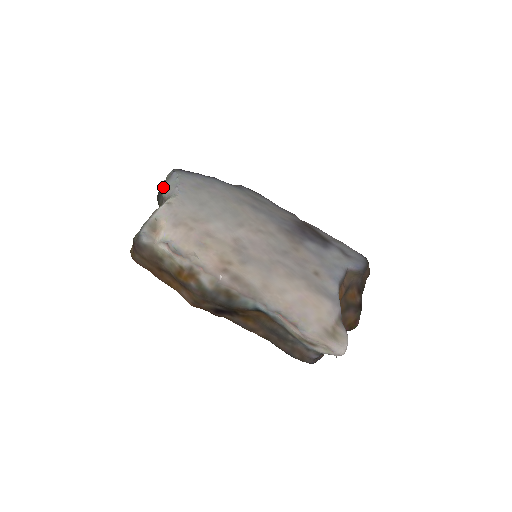
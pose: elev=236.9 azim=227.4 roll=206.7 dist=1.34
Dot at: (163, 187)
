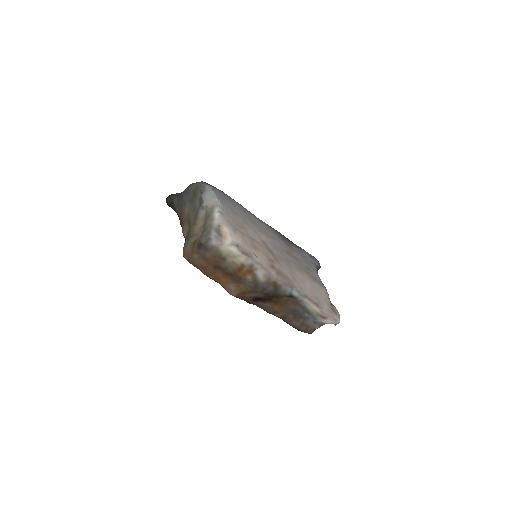
Dot at: (202, 197)
